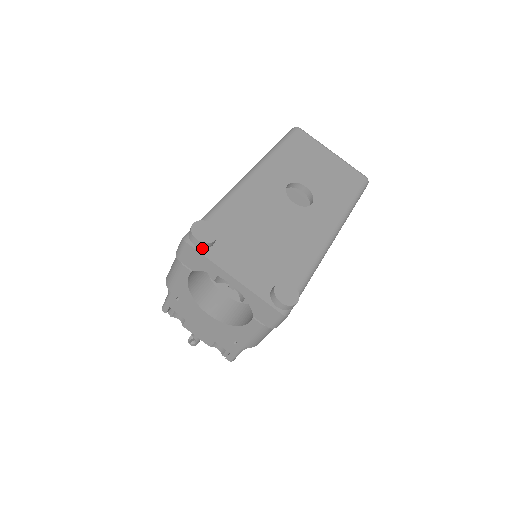
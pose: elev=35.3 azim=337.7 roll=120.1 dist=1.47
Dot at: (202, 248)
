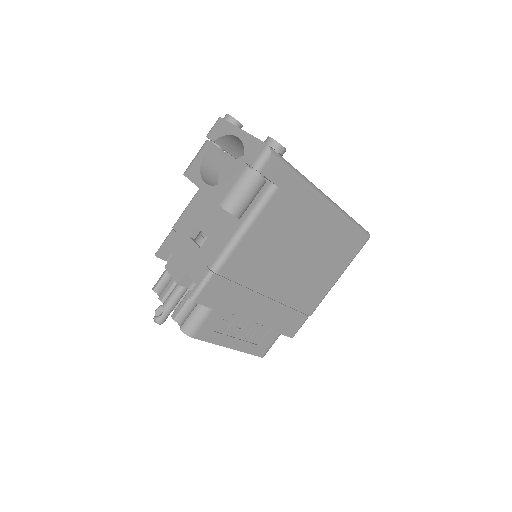
Dot at: occluded
